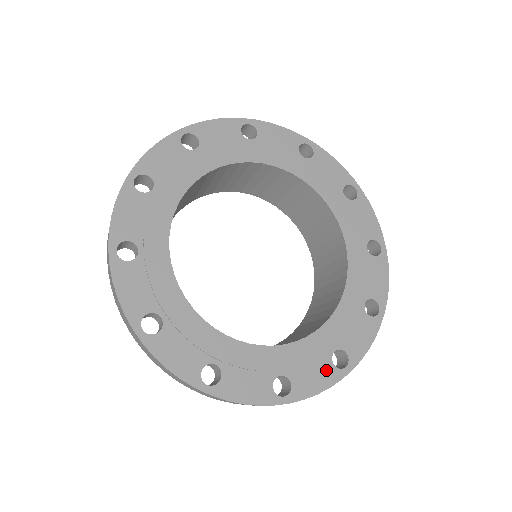
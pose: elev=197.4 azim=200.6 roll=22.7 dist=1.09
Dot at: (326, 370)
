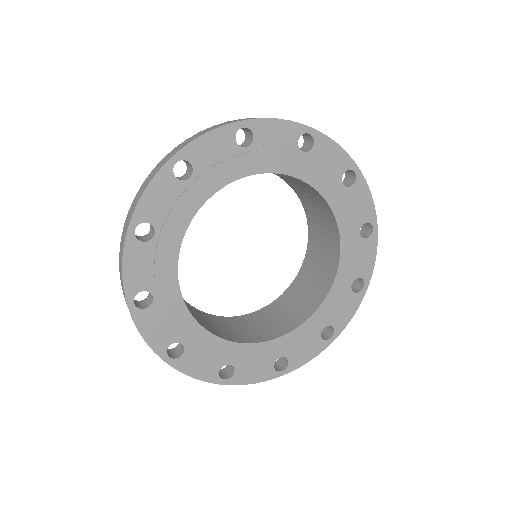
Dot at: (351, 300)
